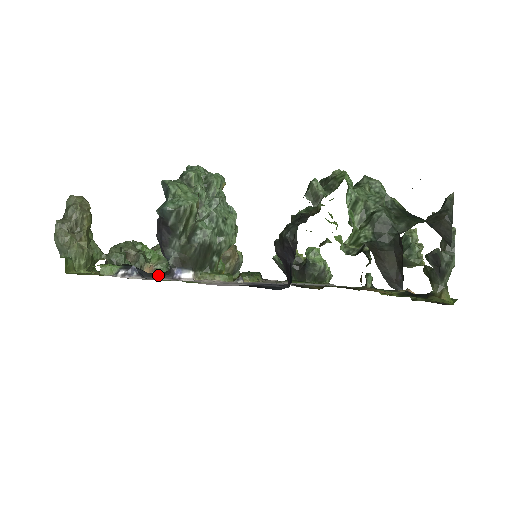
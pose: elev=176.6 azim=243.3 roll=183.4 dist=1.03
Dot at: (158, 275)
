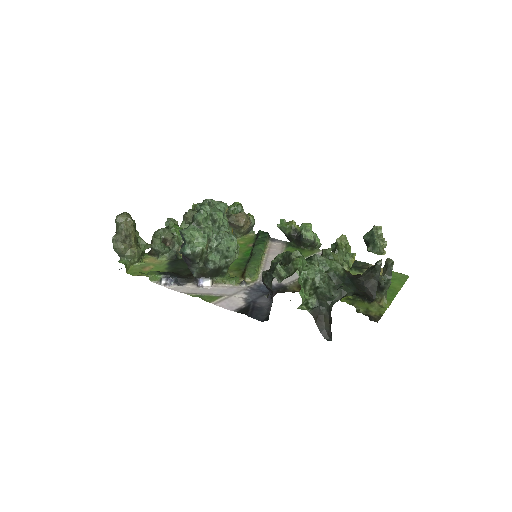
Dot at: (188, 280)
